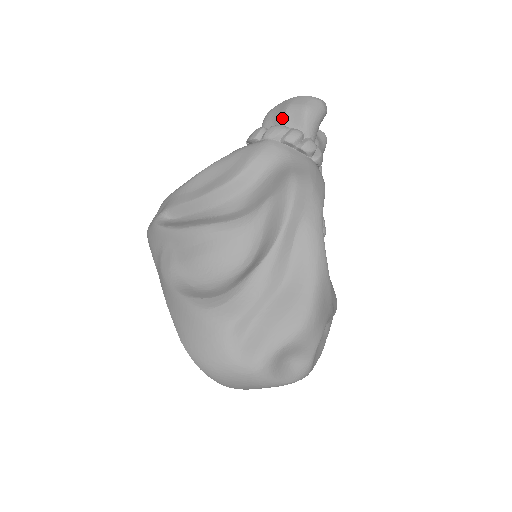
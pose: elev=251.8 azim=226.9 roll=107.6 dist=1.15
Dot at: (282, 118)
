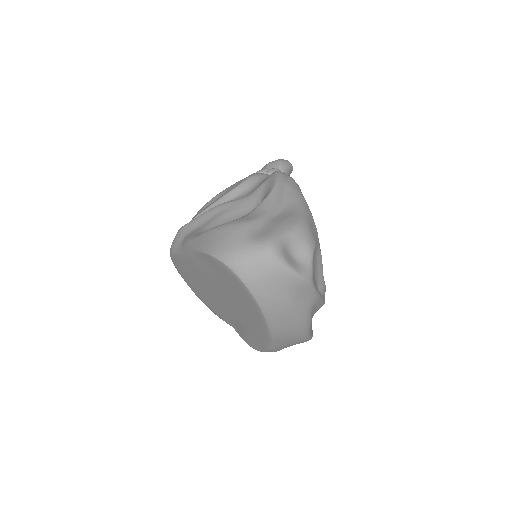
Dot at: (265, 168)
